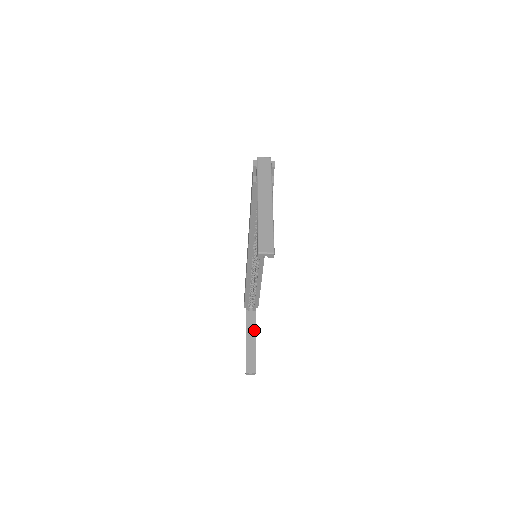
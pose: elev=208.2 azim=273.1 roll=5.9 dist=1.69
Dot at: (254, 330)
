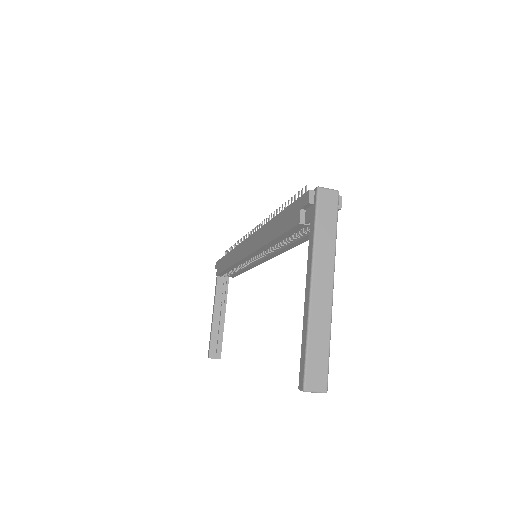
Dot at: (224, 304)
